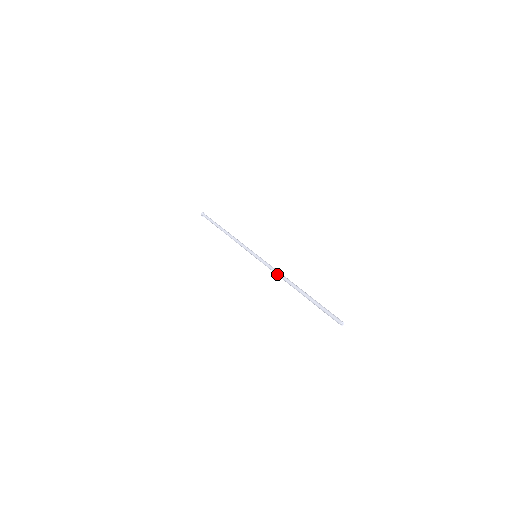
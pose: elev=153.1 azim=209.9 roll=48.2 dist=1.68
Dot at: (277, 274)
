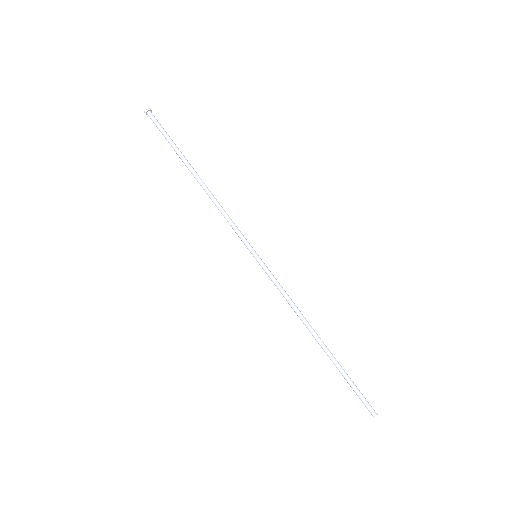
Dot at: (291, 307)
